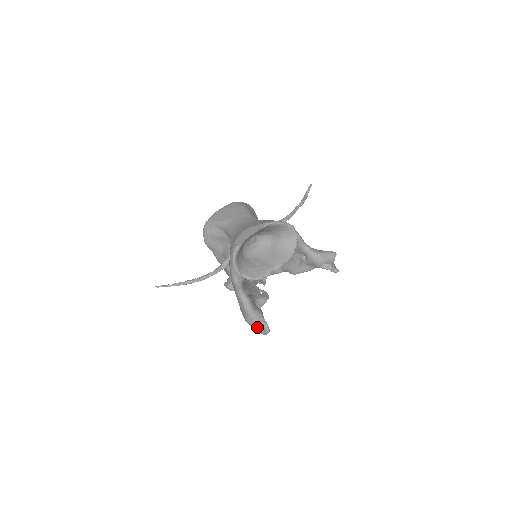
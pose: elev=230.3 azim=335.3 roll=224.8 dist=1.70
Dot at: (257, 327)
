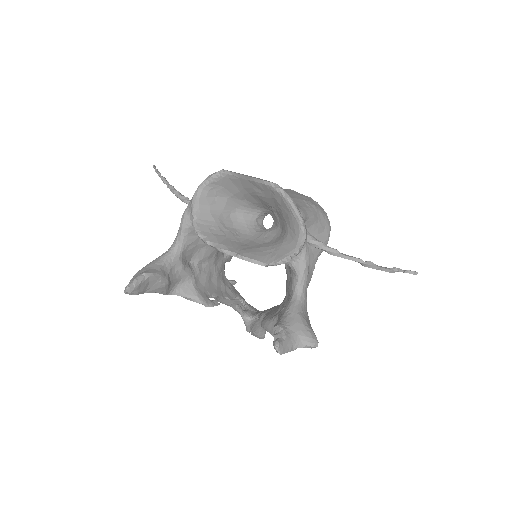
Dot at: (133, 277)
